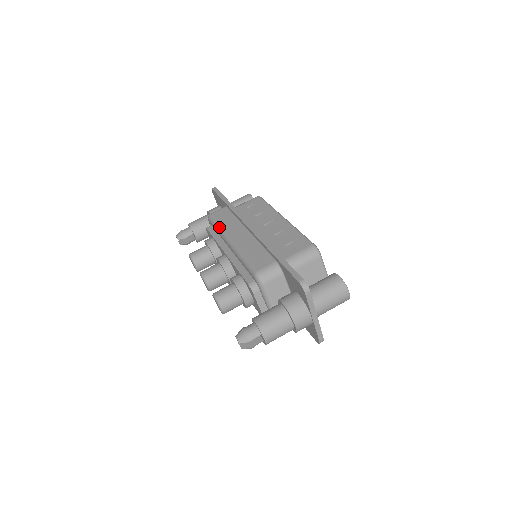
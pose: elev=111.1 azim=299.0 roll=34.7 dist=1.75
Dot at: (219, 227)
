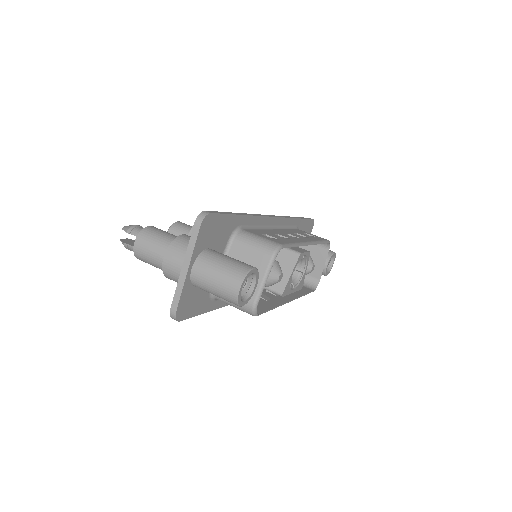
Dot at: occluded
